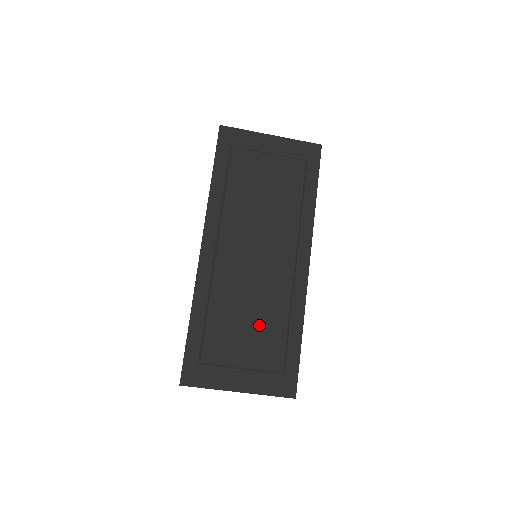
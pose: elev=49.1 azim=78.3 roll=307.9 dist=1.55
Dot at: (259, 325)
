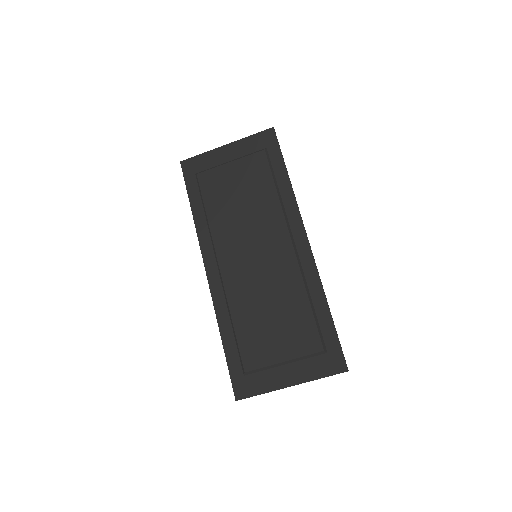
Dot at: (283, 317)
